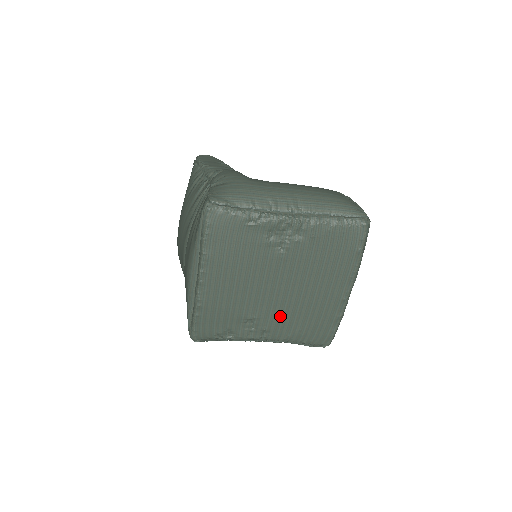
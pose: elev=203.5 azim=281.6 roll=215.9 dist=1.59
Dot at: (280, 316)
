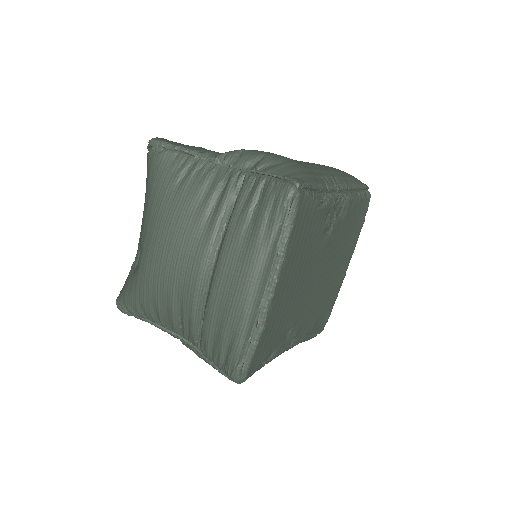
Dot at: (307, 314)
